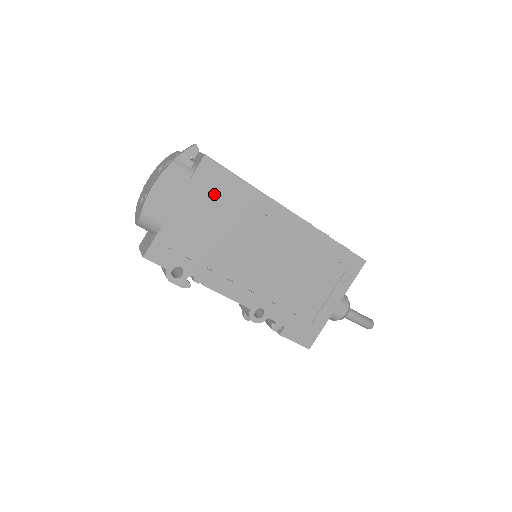
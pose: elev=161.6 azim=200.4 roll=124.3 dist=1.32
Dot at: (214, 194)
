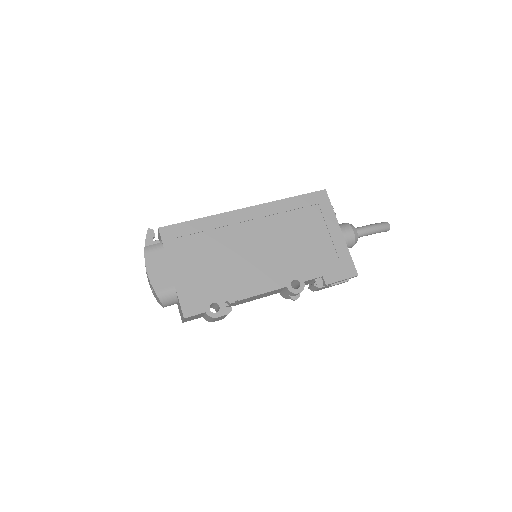
Dot at: (187, 243)
